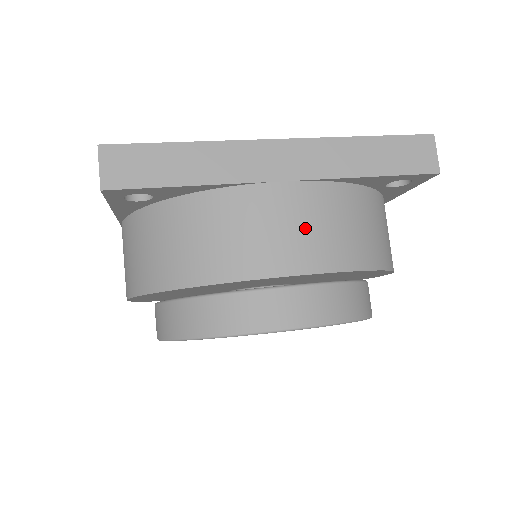
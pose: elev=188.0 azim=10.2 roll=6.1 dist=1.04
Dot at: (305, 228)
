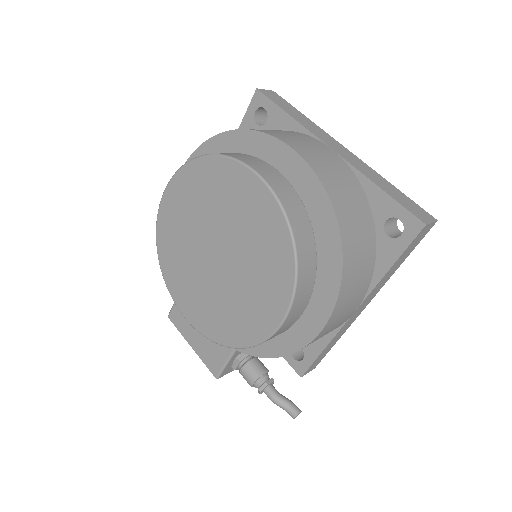
Dot at: (322, 157)
